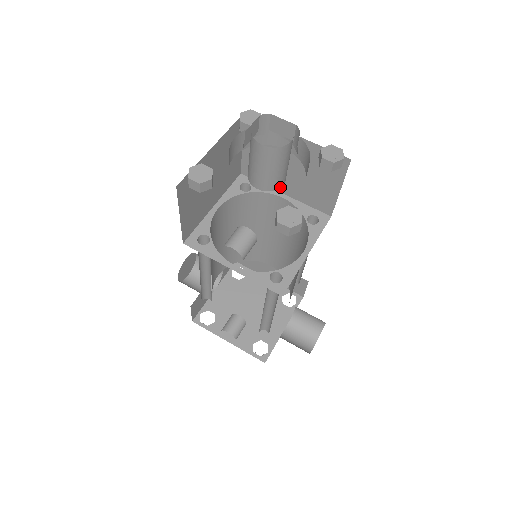
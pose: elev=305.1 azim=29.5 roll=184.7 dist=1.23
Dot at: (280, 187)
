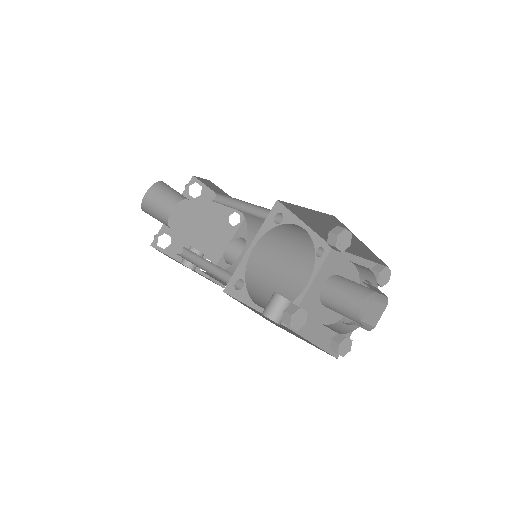
Dot at: occluded
